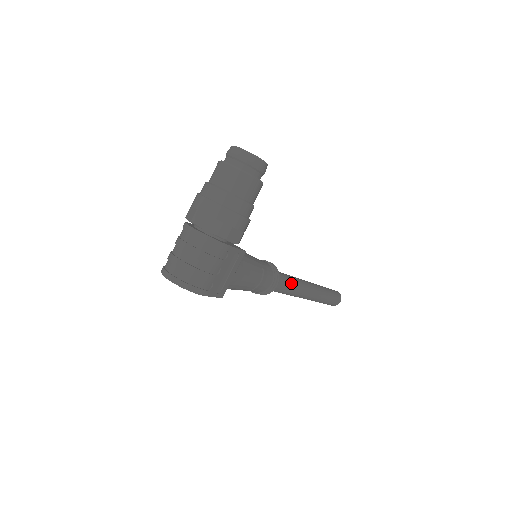
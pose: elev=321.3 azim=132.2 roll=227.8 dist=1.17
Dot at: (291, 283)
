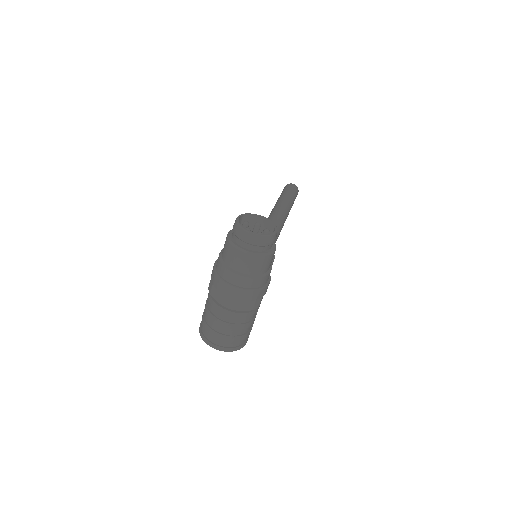
Dot at: (276, 238)
